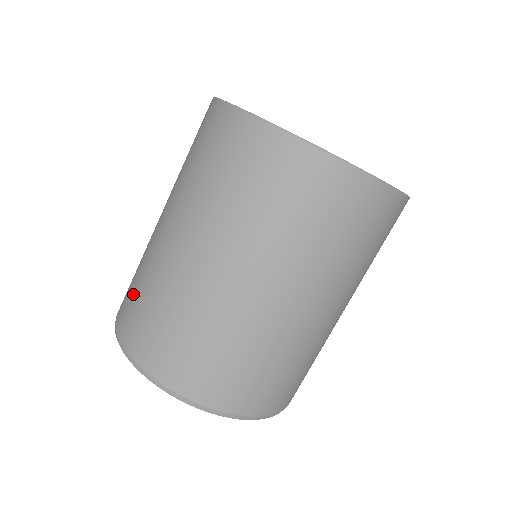
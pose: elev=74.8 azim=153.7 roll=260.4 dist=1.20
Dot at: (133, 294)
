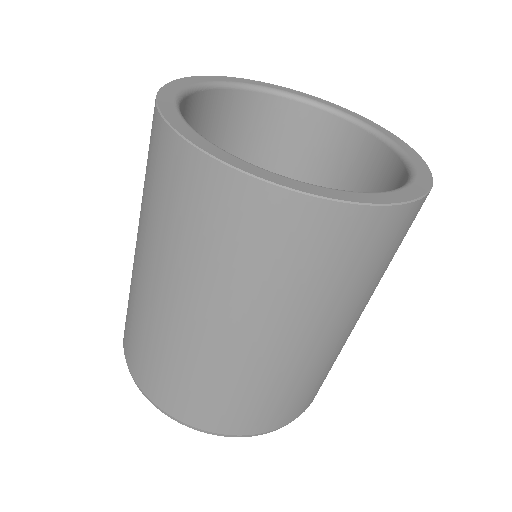
Dot at: occluded
